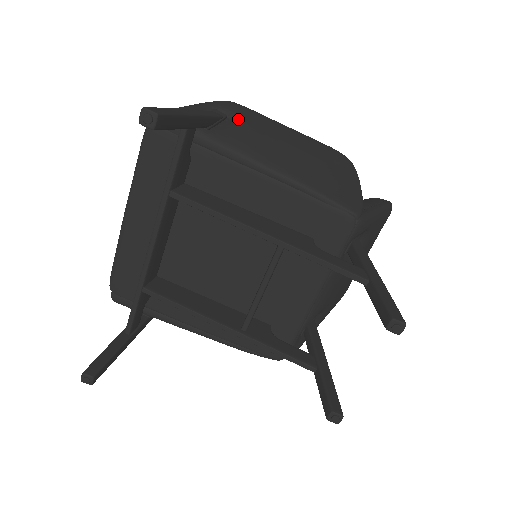
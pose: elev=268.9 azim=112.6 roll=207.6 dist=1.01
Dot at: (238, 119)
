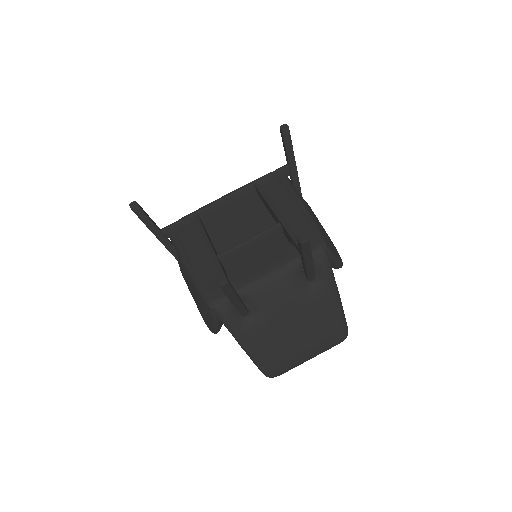
Dot at: occluded
